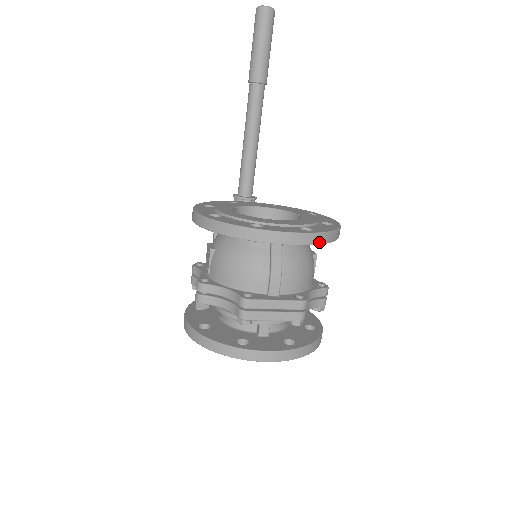
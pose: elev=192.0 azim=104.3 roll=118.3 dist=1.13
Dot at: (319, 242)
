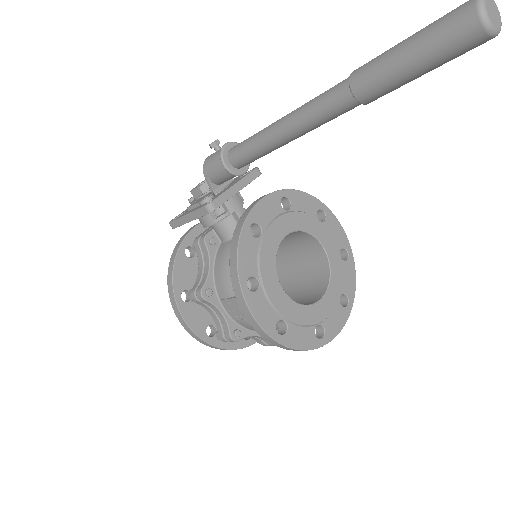
Dot at: occluded
